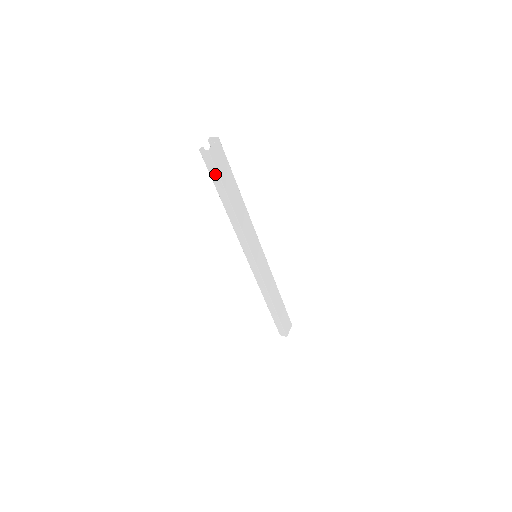
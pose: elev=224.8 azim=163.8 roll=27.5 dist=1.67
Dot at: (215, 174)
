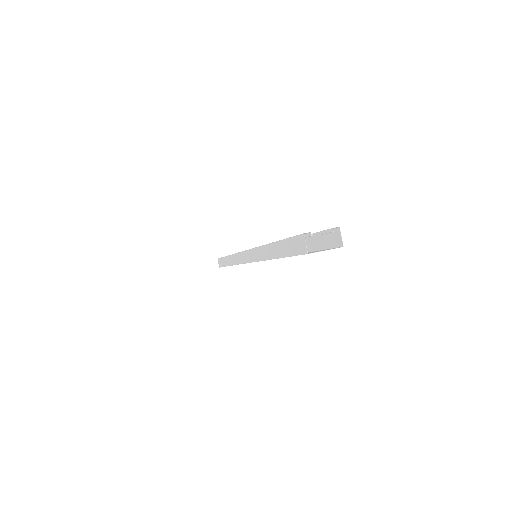
Dot at: (290, 250)
